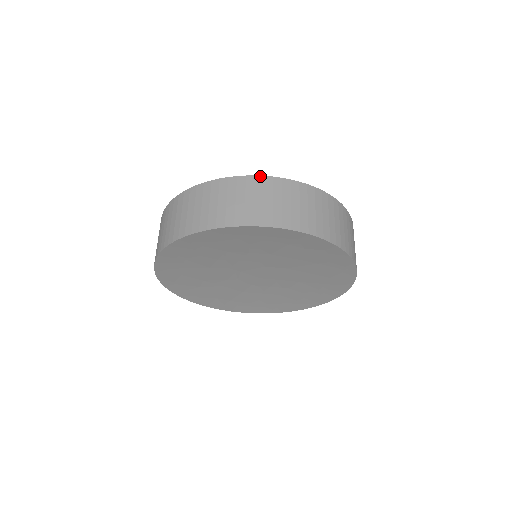
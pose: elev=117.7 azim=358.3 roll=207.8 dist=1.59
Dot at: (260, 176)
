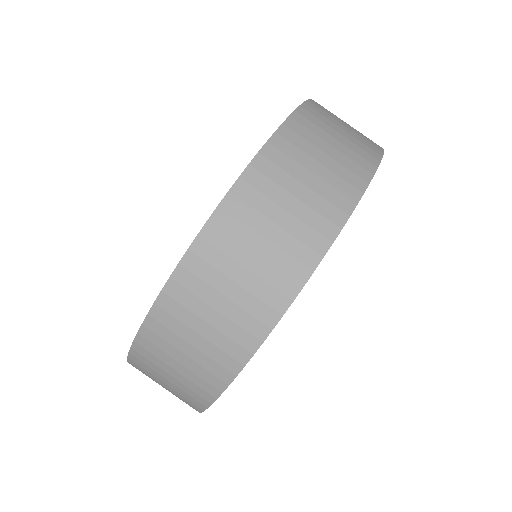
Dot at: (306, 101)
